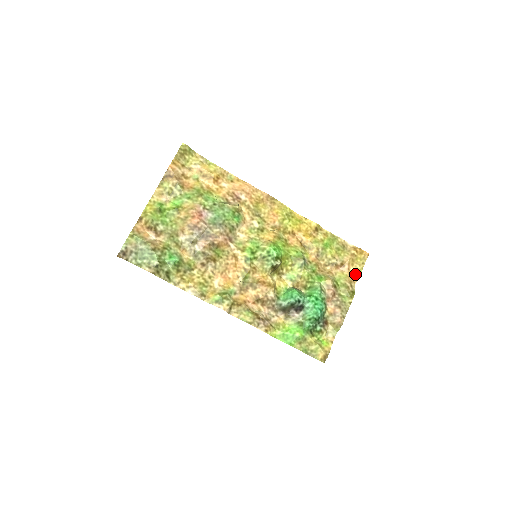
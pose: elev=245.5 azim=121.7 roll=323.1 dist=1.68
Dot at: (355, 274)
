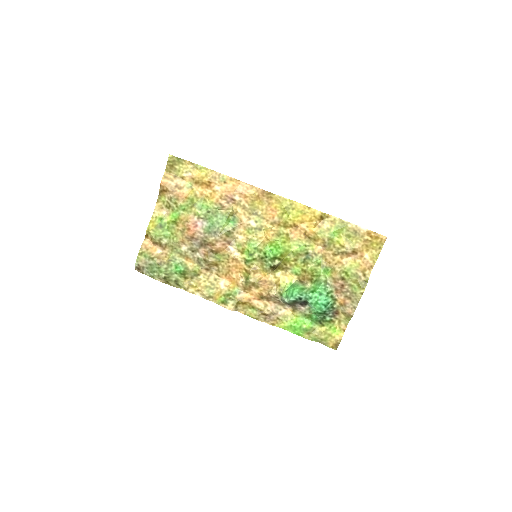
Dot at: (370, 261)
